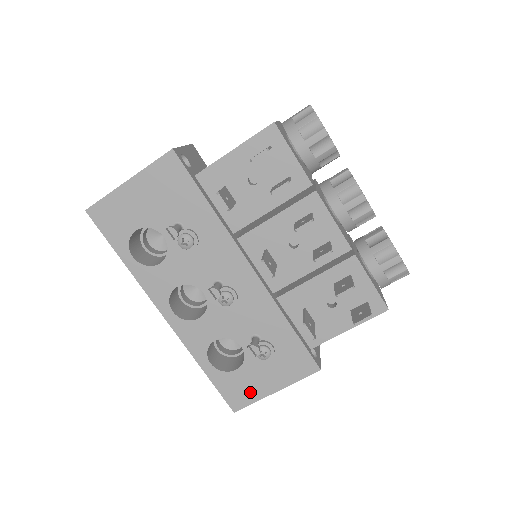
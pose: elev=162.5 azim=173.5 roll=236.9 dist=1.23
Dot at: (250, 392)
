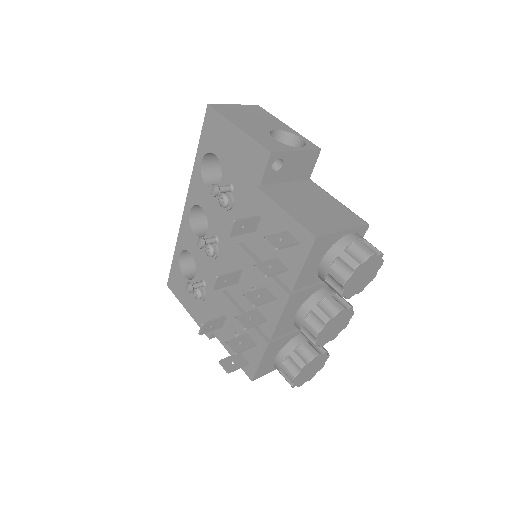
Dot at: (180, 292)
